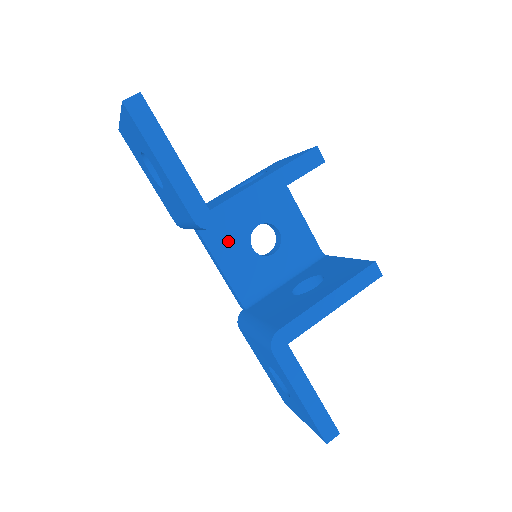
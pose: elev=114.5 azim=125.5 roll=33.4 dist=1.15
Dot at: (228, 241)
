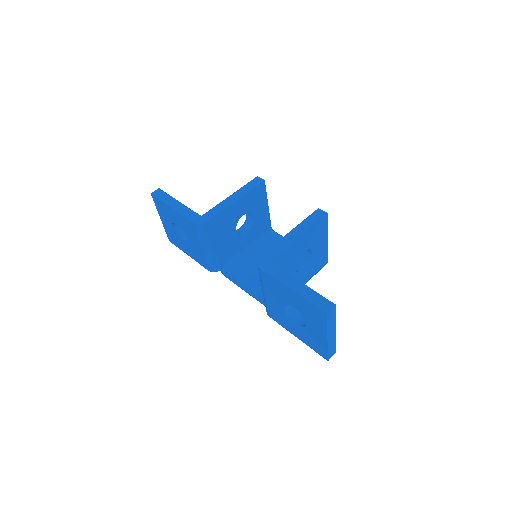
Dot at: (246, 270)
